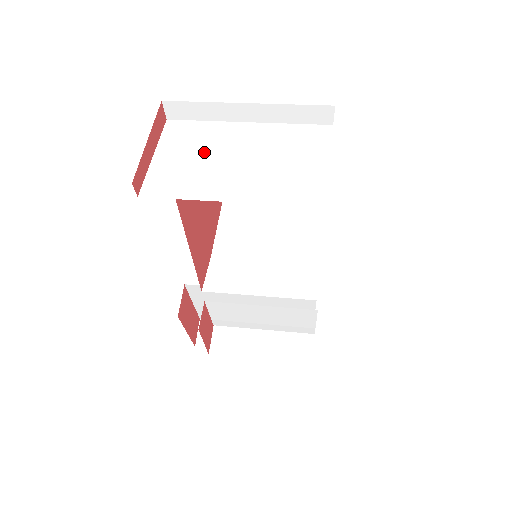
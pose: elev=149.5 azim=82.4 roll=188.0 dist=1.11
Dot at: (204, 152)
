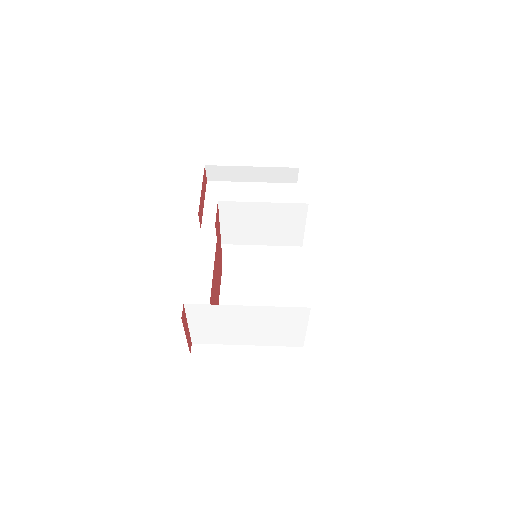
Dot at: (222, 323)
